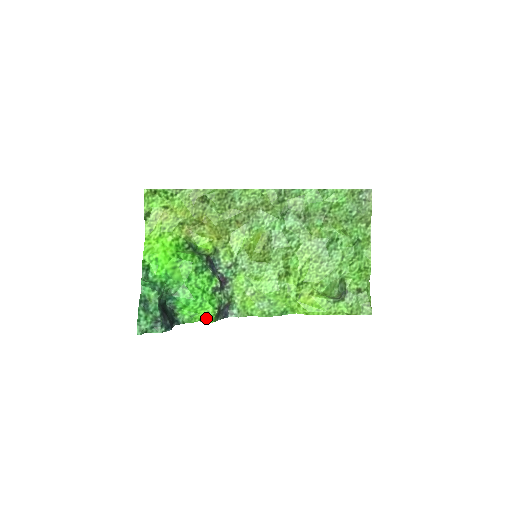
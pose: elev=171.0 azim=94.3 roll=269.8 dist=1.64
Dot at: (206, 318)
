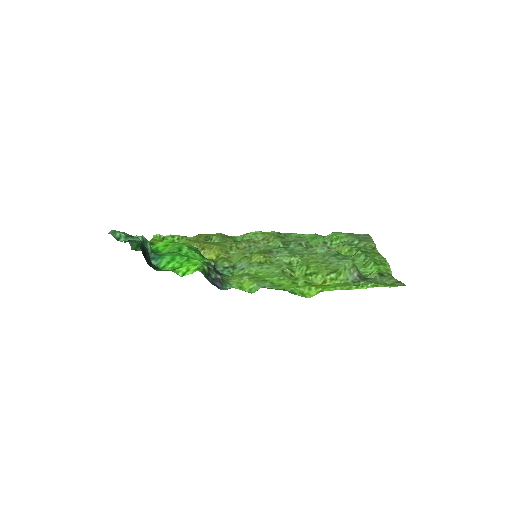
Dot at: (192, 270)
